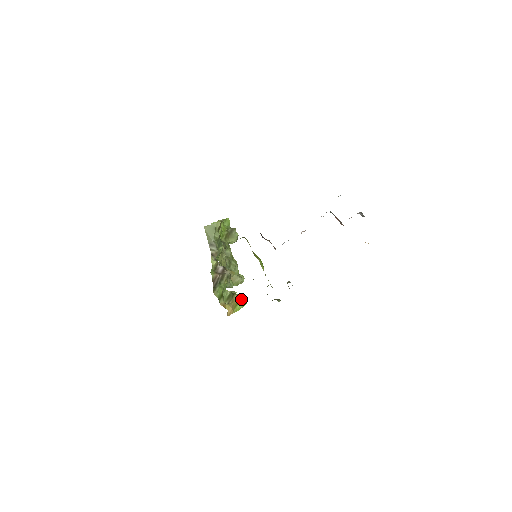
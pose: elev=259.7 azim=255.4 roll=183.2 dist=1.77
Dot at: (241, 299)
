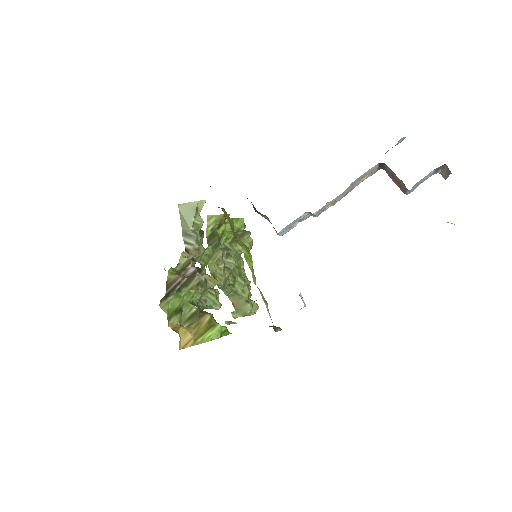
Dot at: (216, 323)
